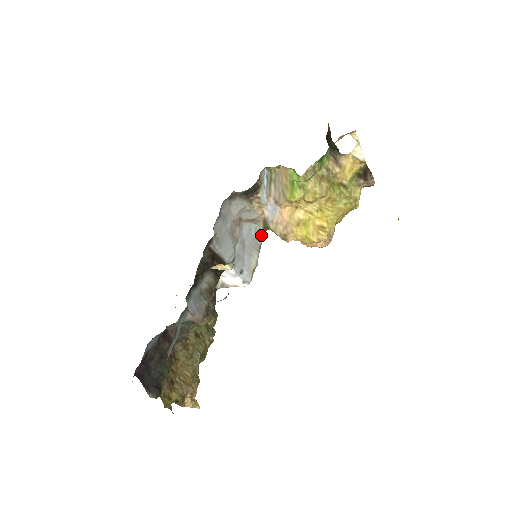
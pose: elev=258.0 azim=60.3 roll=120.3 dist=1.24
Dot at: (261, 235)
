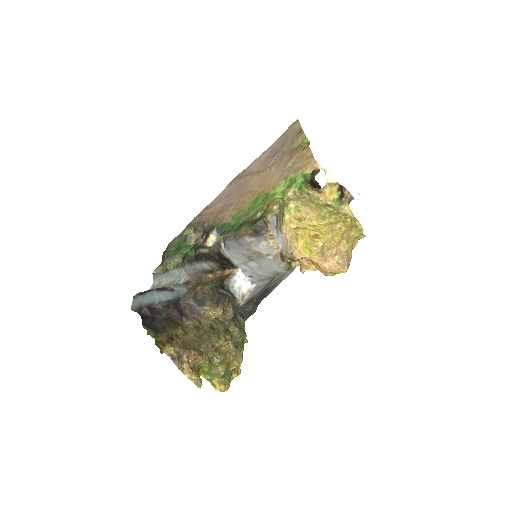
Dot at: (281, 267)
